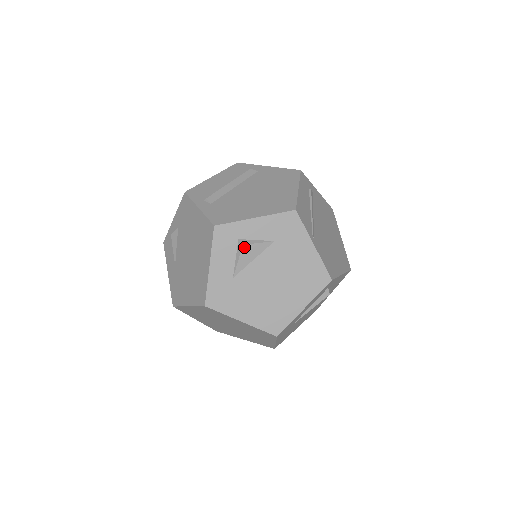
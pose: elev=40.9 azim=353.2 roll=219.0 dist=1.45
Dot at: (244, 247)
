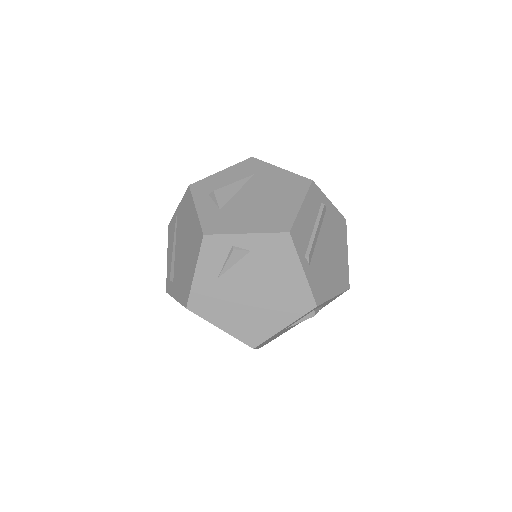
Dot at: (313, 316)
